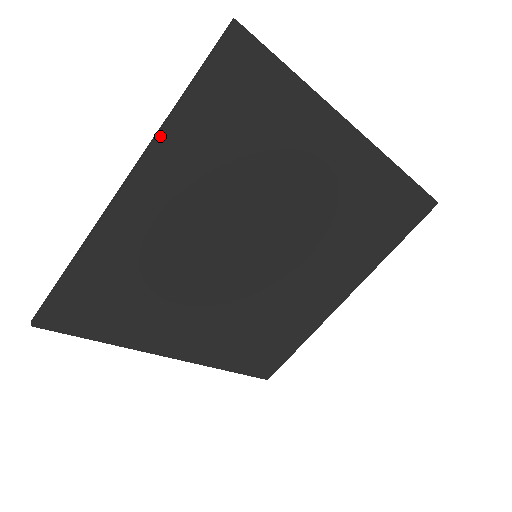
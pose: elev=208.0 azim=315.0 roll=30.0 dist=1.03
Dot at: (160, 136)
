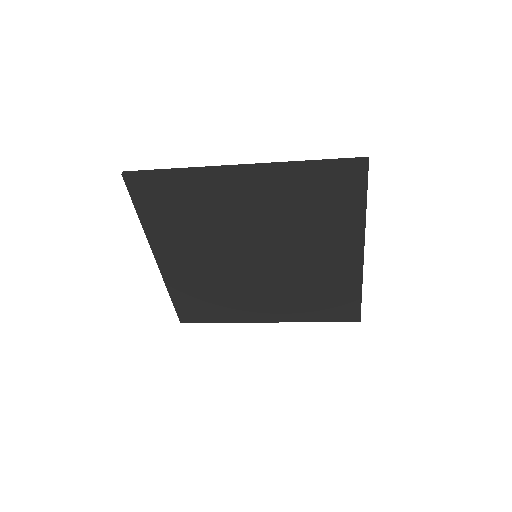
Dot at: (145, 232)
